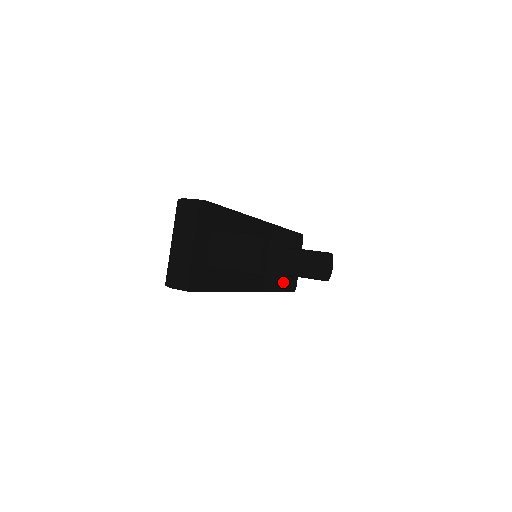
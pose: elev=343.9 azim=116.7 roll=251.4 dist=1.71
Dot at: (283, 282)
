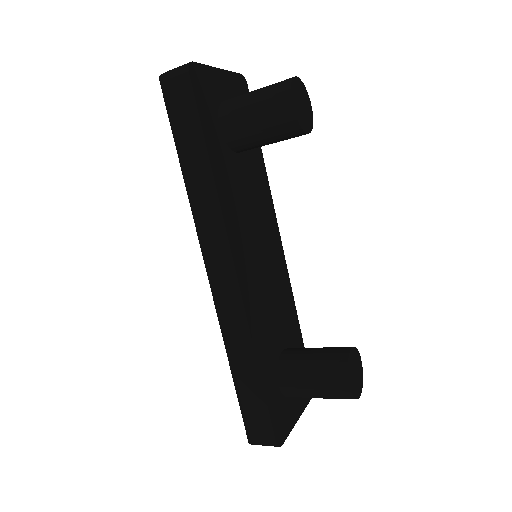
Dot at: (269, 376)
